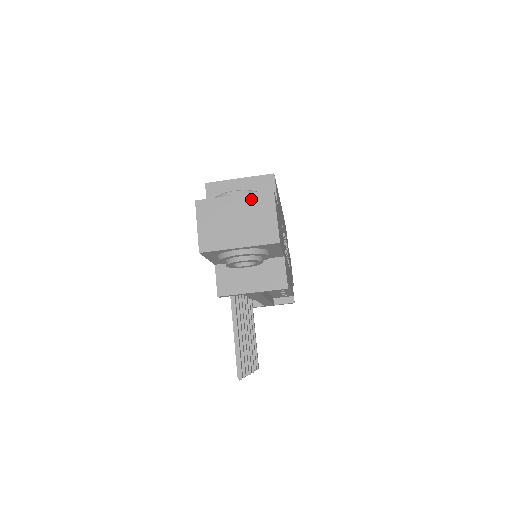
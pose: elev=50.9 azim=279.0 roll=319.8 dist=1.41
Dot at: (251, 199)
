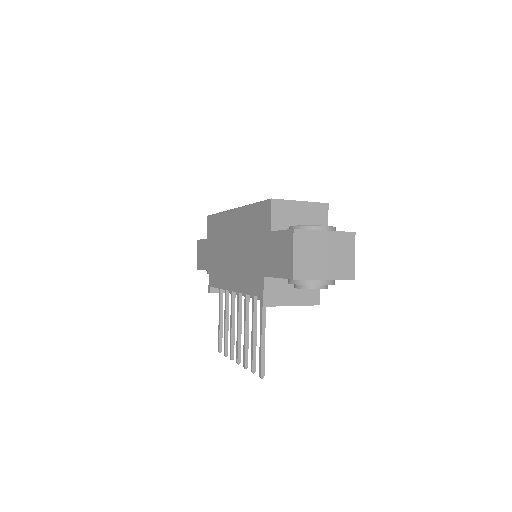
Dot at: (338, 237)
